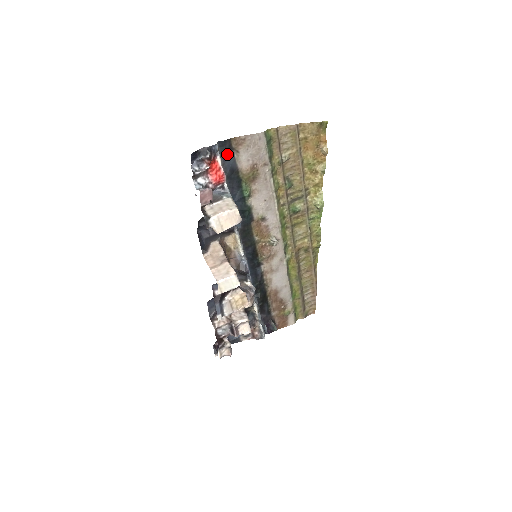
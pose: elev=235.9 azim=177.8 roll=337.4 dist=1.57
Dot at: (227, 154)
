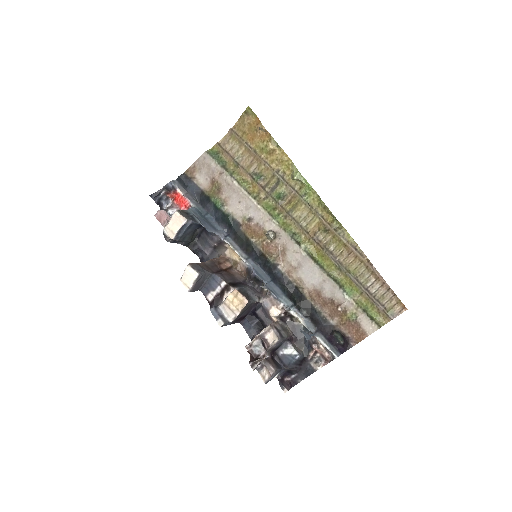
Dot at: (188, 185)
